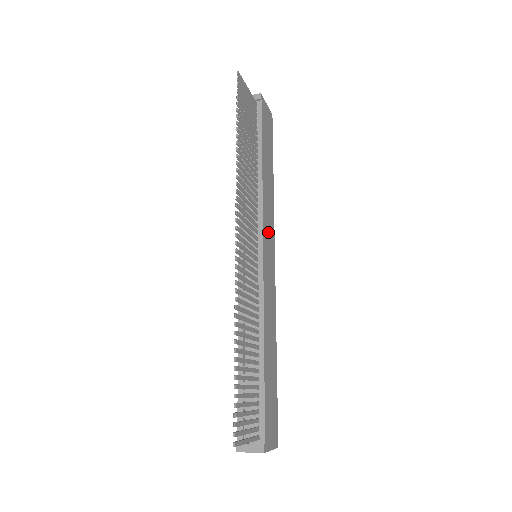
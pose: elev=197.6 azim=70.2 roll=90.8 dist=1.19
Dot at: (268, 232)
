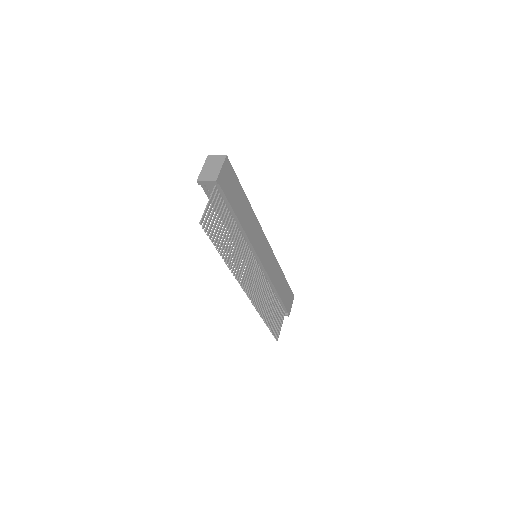
Dot at: (259, 242)
